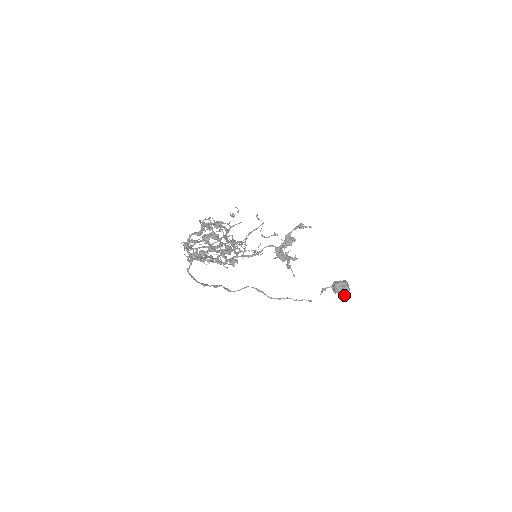
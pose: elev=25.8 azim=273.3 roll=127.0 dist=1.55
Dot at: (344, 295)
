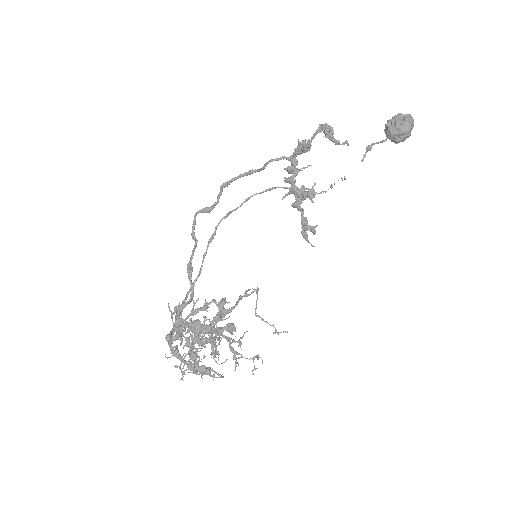
Dot at: occluded
